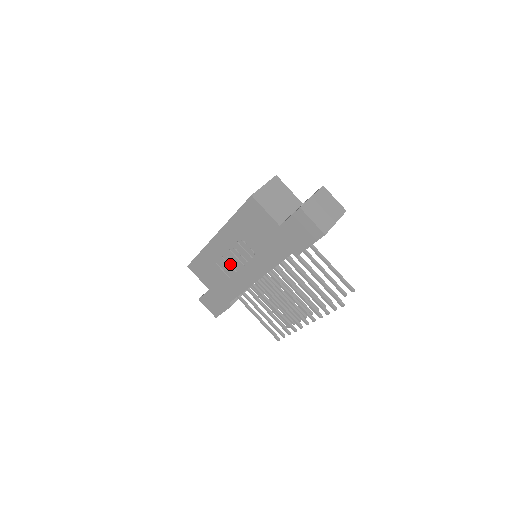
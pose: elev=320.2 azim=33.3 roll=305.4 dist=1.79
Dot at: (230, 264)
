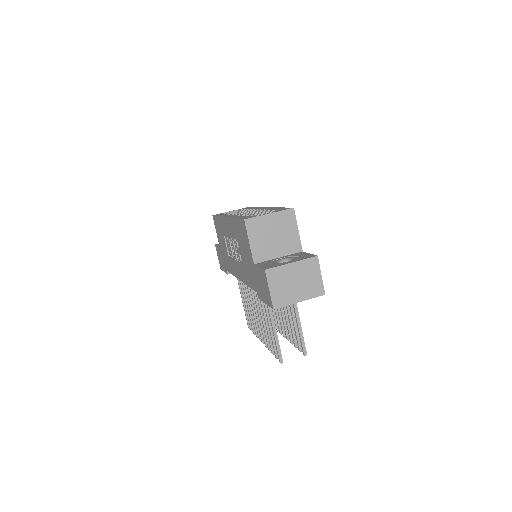
Dot at: (230, 248)
